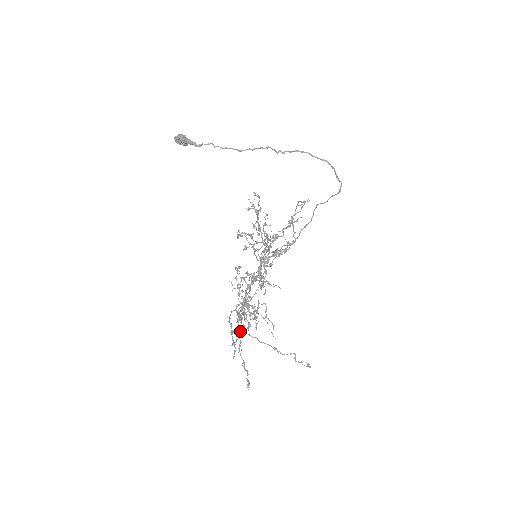
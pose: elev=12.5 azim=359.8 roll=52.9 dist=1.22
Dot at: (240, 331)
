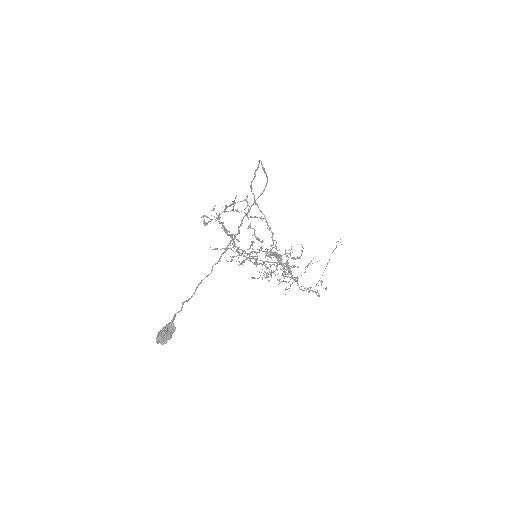
Dot at: (242, 253)
